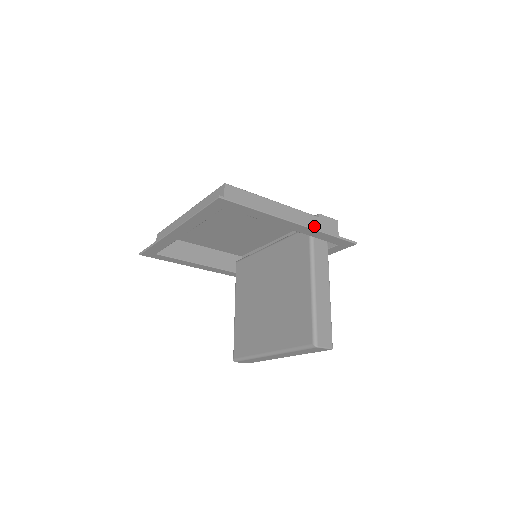
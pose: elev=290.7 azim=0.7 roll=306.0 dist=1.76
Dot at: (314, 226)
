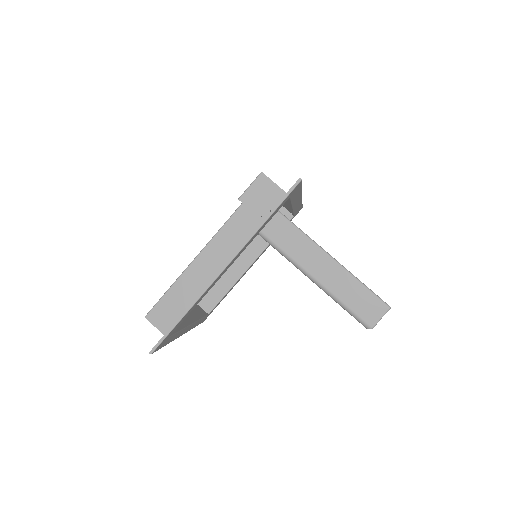
Dot at: (247, 222)
